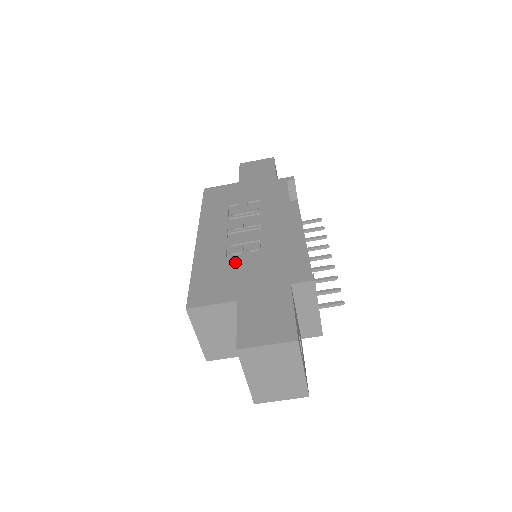
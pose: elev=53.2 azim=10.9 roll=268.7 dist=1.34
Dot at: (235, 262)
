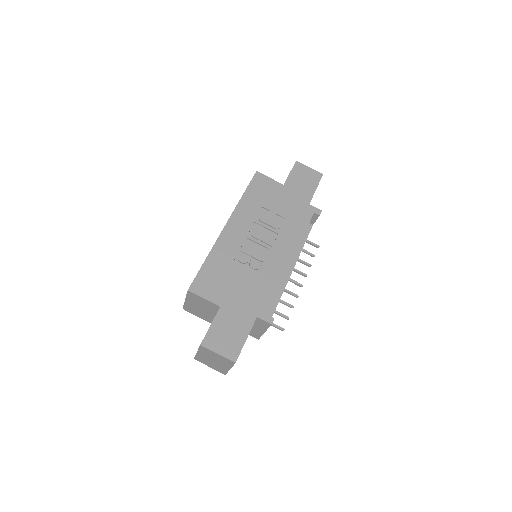
Dot at: (236, 271)
